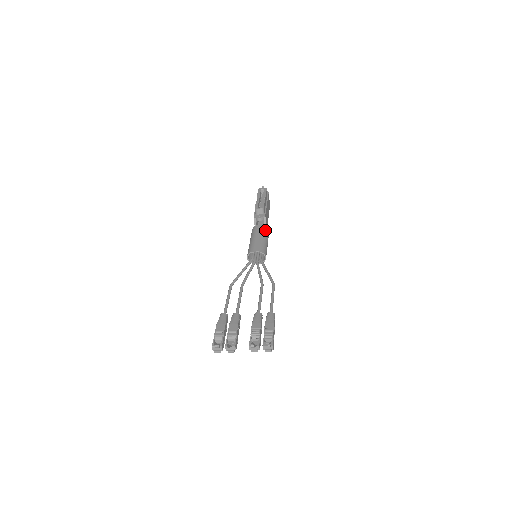
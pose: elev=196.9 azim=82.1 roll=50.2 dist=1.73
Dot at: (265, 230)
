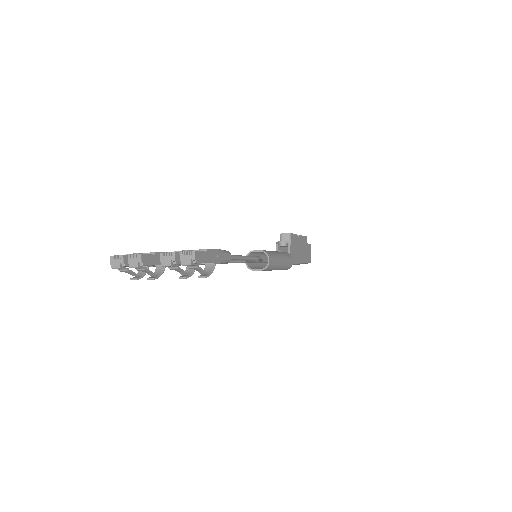
Dot at: (285, 253)
